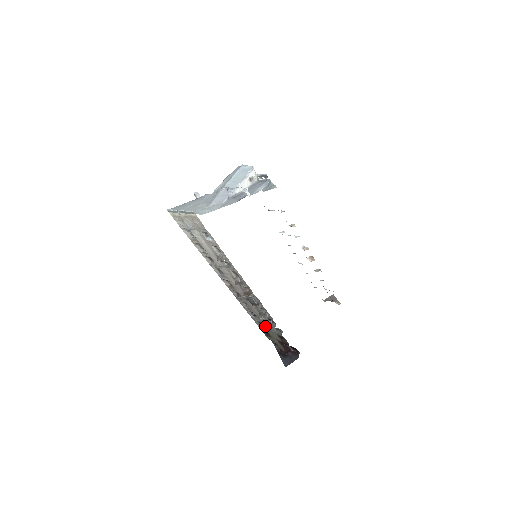
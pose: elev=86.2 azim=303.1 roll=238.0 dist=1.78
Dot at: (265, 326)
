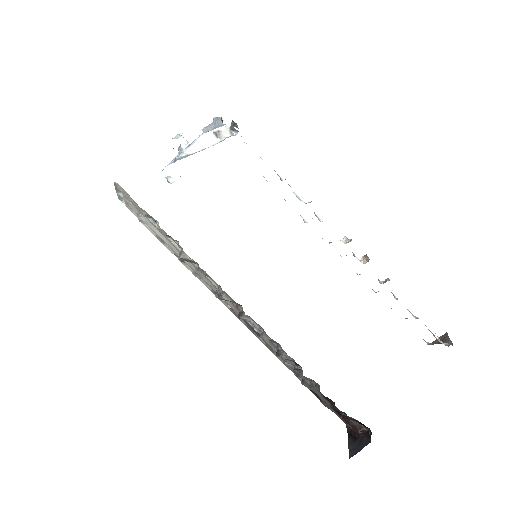
Dot at: (303, 379)
